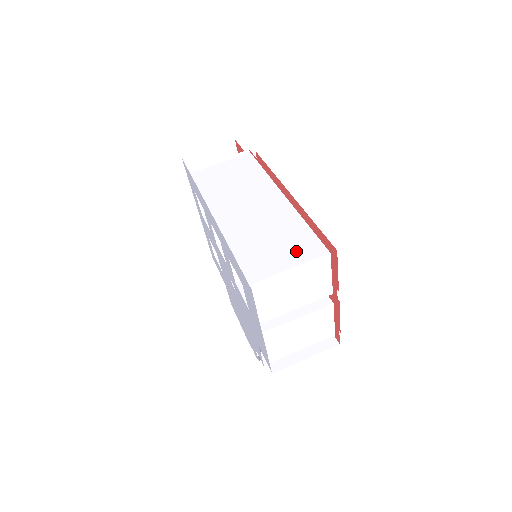
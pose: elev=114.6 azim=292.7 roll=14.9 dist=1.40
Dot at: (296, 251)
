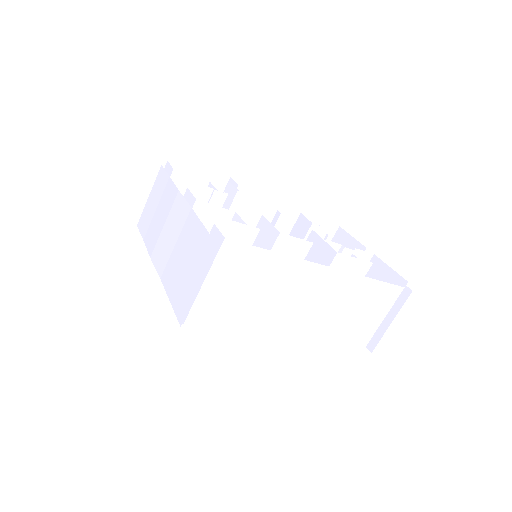
Dot at: (379, 306)
